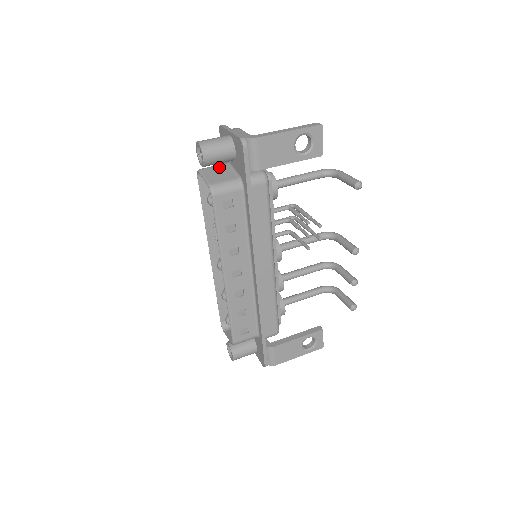
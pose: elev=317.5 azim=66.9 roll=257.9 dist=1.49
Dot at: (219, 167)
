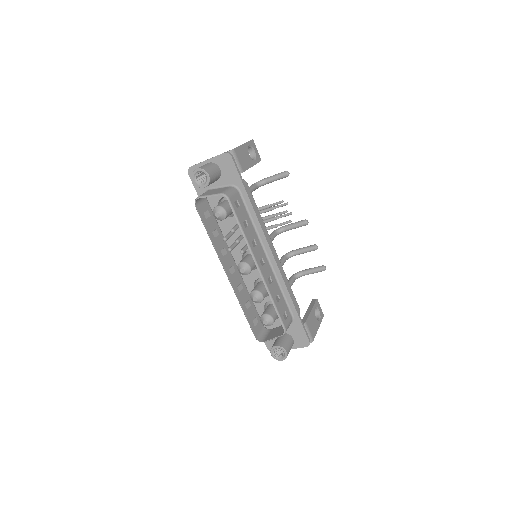
Dot at: (208, 191)
